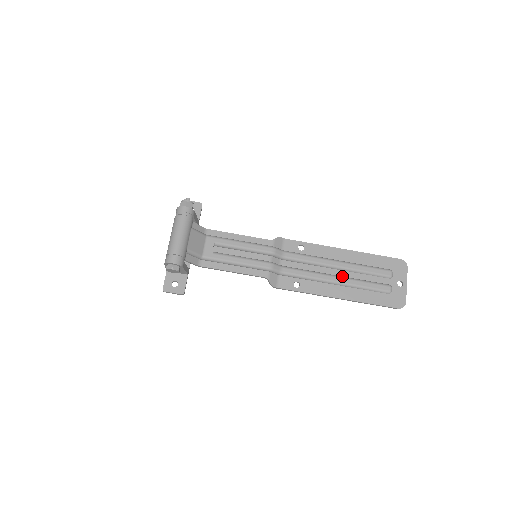
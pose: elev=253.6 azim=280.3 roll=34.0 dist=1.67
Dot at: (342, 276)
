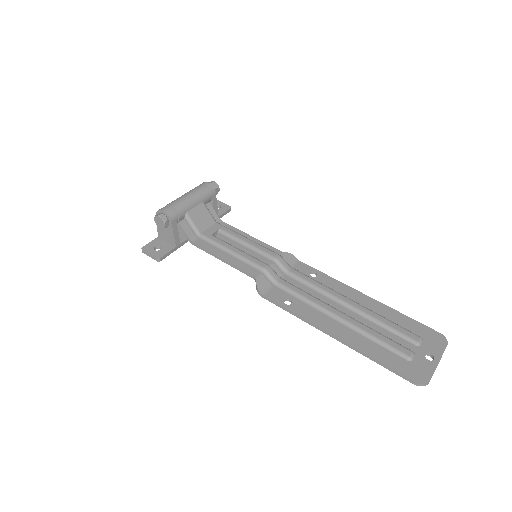
Dot at: (350, 316)
